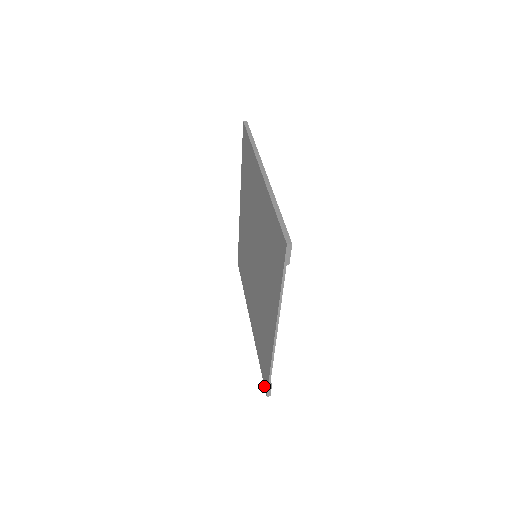
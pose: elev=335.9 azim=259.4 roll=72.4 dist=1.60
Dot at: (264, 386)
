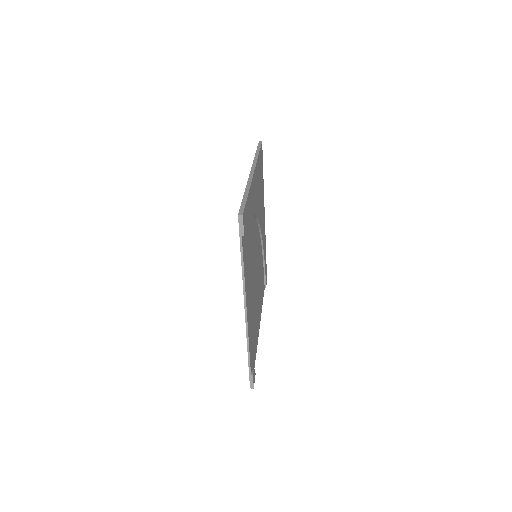
Dot at: occluded
